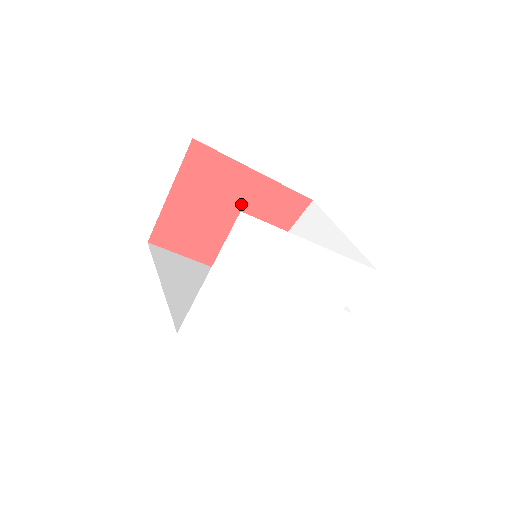
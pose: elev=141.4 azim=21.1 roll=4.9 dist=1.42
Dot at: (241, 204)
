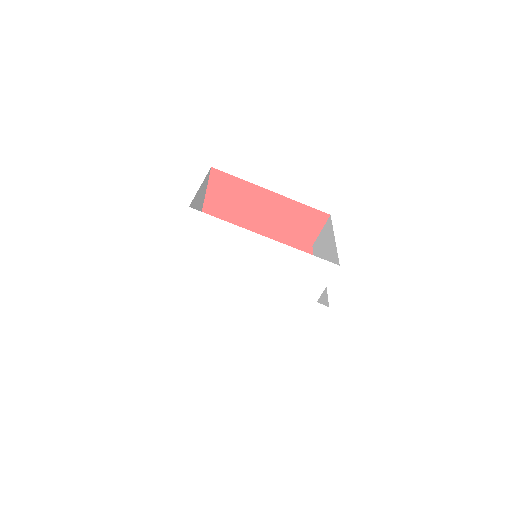
Dot at: (263, 218)
